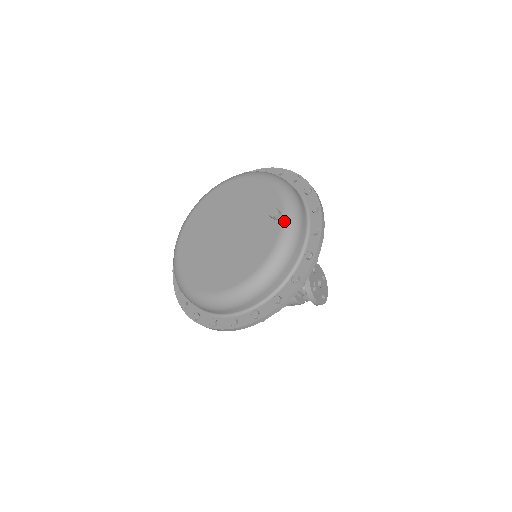
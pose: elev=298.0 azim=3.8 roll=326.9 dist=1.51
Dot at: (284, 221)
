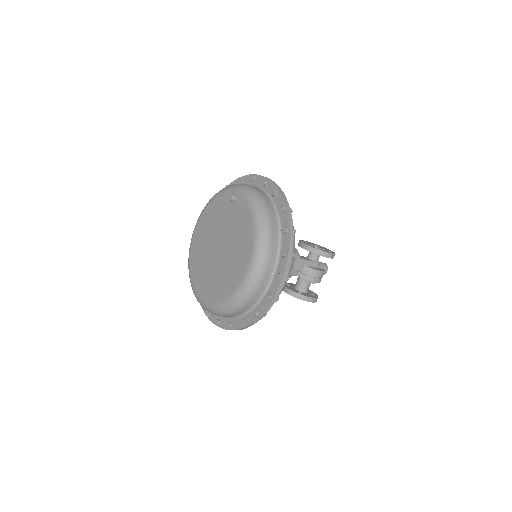
Dot at: (240, 193)
